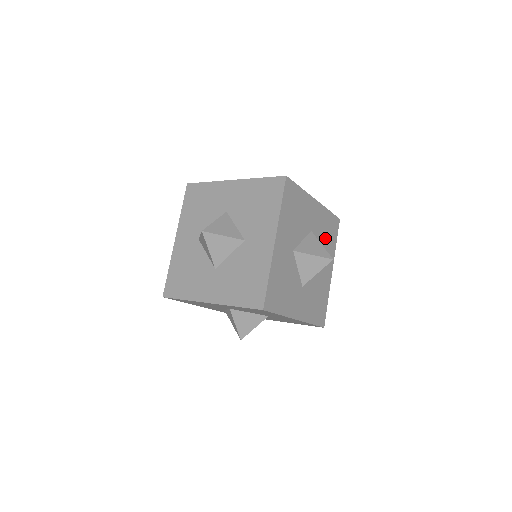
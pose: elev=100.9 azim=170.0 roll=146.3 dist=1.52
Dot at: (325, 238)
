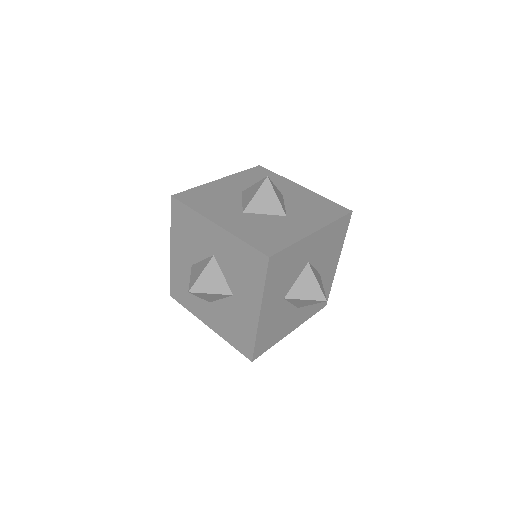
Dot at: (329, 247)
